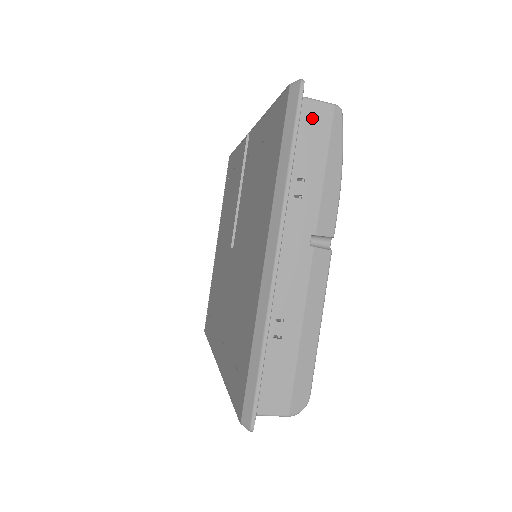
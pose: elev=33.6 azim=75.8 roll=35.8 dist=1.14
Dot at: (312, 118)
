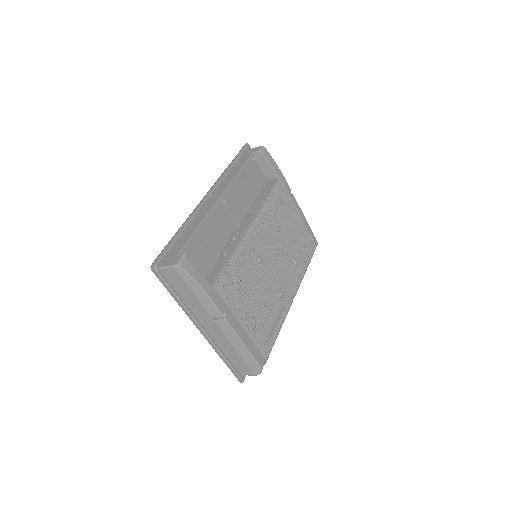
Dot at: (170, 275)
